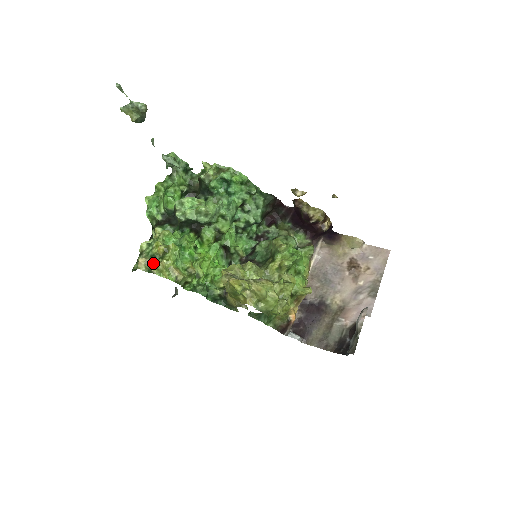
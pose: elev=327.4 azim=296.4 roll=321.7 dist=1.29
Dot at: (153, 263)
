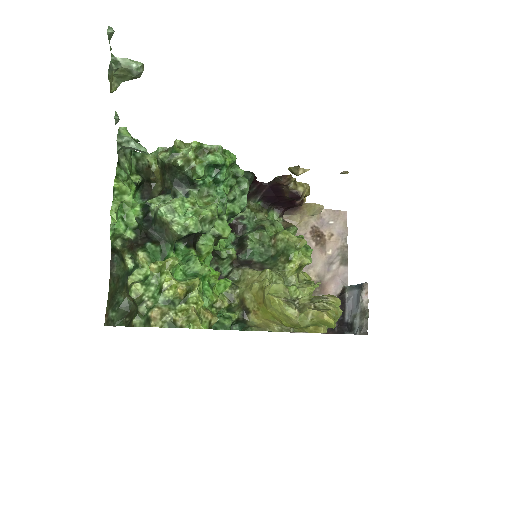
Dot at: (174, 313)
